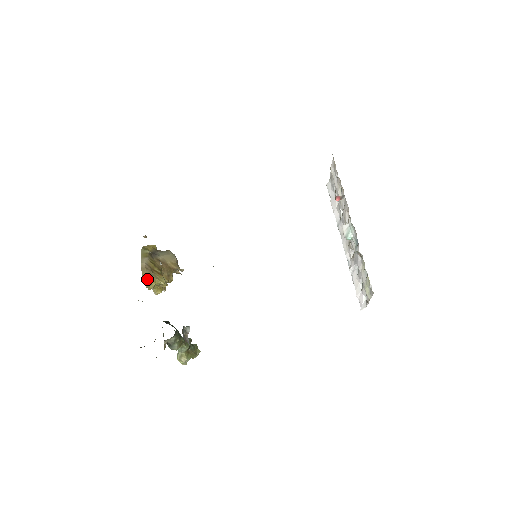
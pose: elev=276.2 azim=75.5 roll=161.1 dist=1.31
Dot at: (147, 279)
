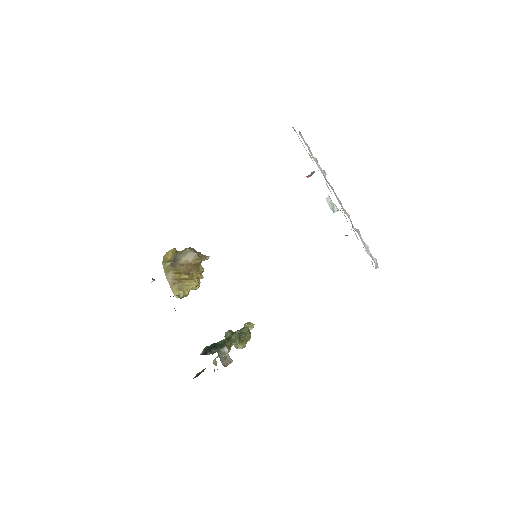
Dot at: (179, 294)
